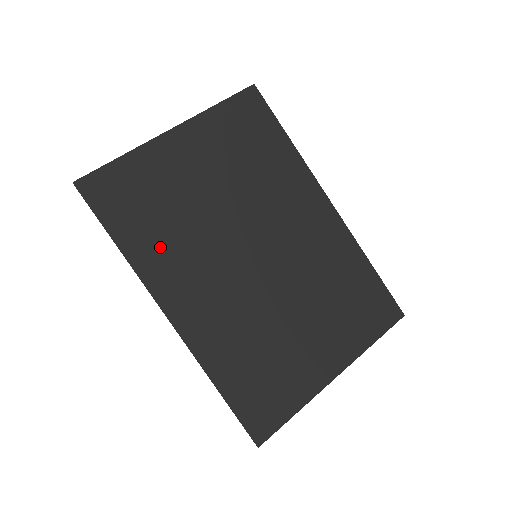
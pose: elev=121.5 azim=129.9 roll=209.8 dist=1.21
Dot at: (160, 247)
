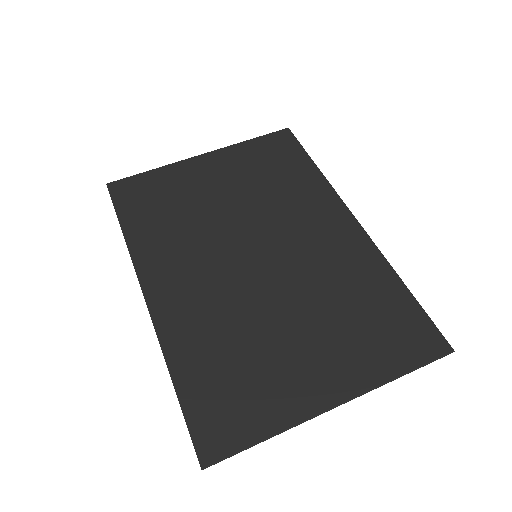
Dot at: (160, 236)
